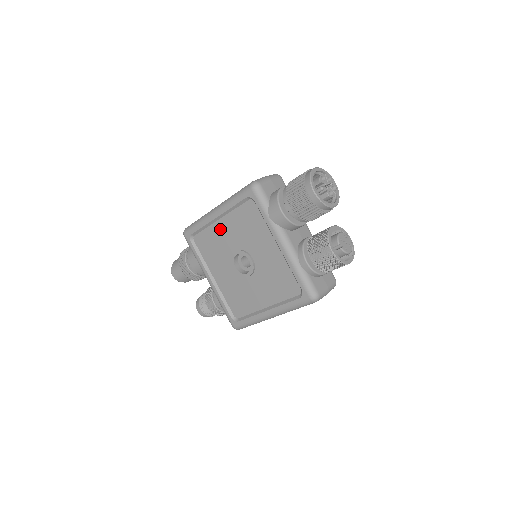
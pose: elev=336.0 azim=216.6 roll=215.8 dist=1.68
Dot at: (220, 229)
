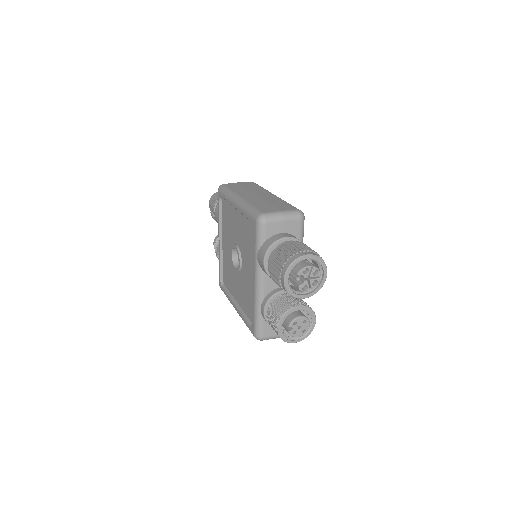
Dot at: (235, 217)
